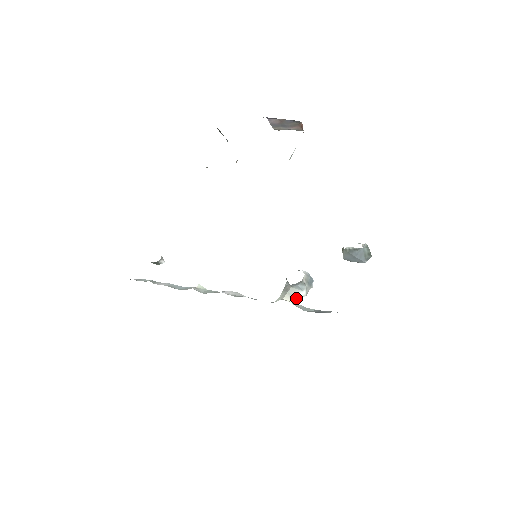
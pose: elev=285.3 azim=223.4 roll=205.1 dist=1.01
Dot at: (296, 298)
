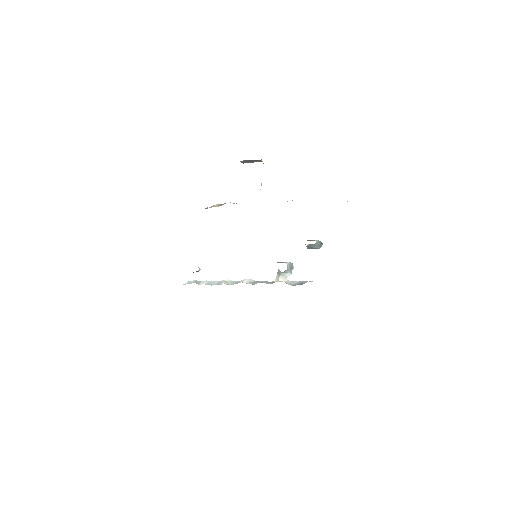
Dot at: (286, 277)
